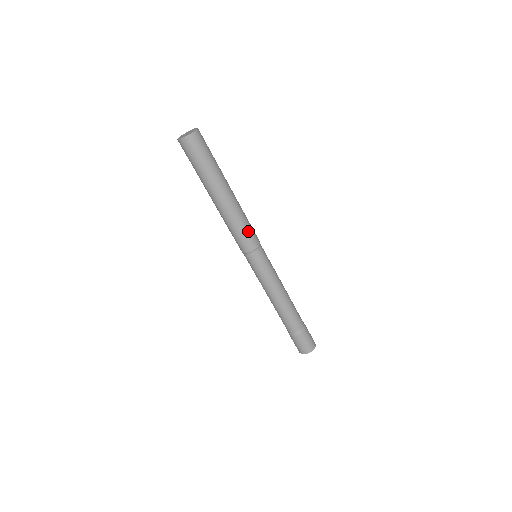
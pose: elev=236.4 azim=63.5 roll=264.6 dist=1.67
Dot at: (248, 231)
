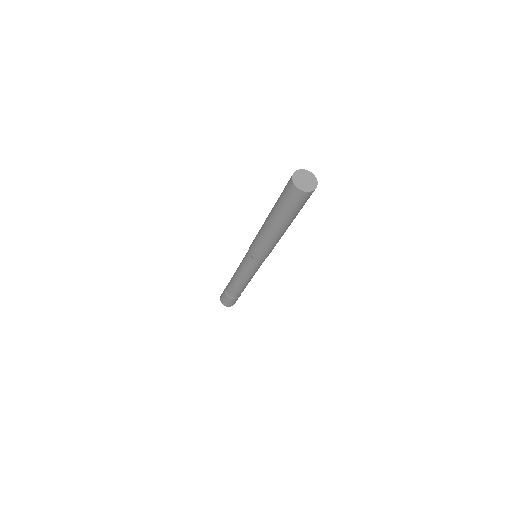
Dot at: occluded
